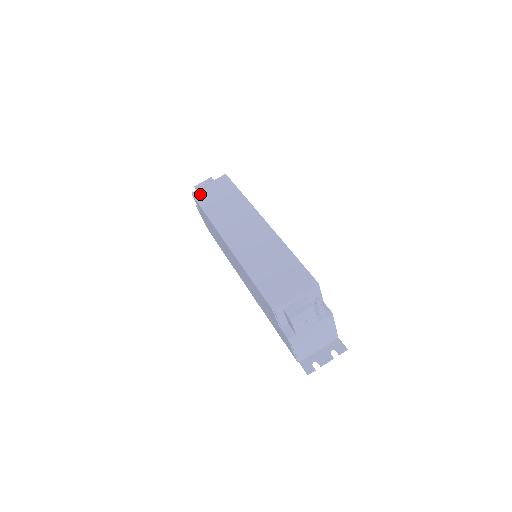
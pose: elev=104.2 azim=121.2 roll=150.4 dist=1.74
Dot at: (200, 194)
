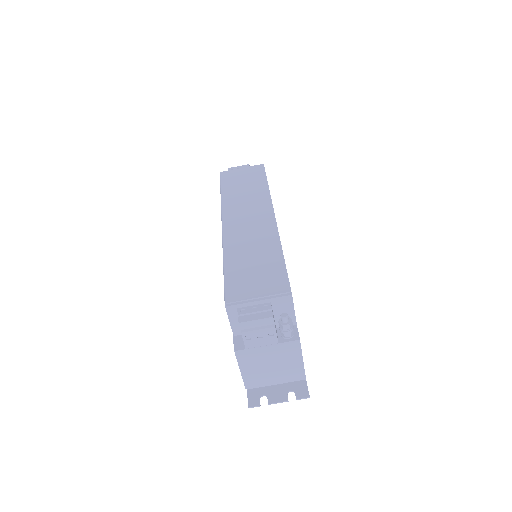
Dot at: (227, 175)
